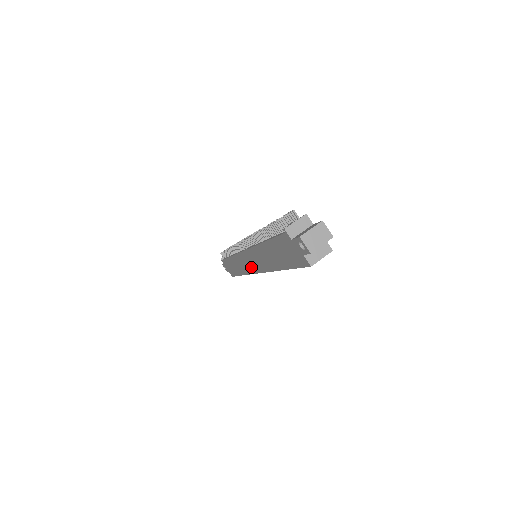
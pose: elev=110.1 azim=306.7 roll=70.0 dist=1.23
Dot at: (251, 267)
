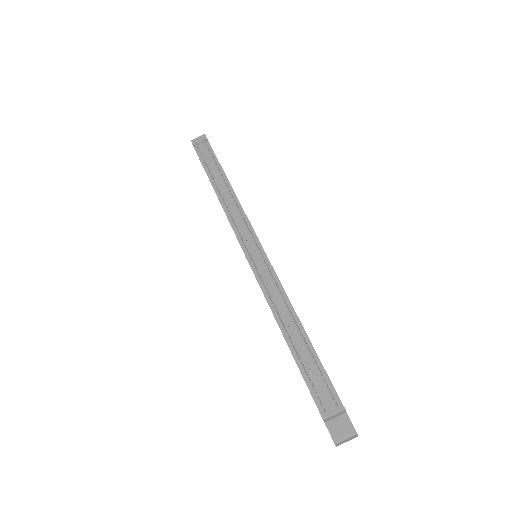
Dot at: occluded
